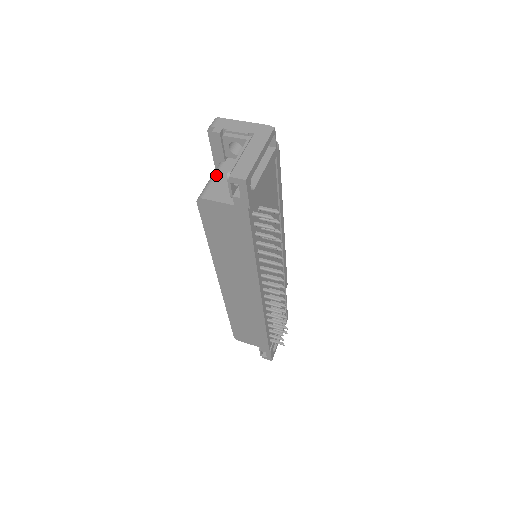
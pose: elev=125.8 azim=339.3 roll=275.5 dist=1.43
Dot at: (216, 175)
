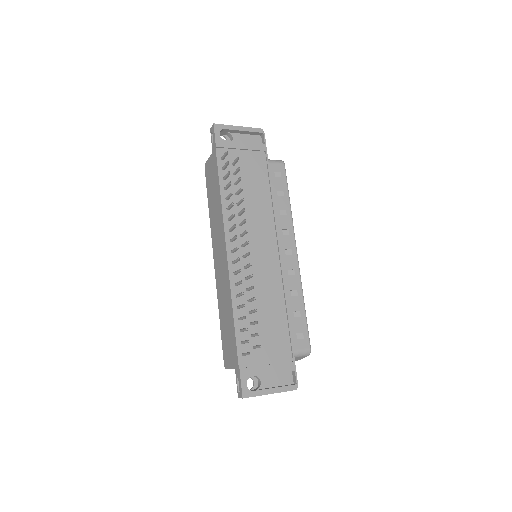
Dot at: occluded
